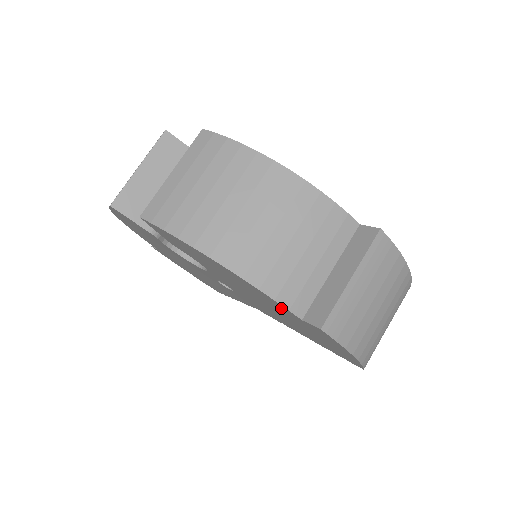
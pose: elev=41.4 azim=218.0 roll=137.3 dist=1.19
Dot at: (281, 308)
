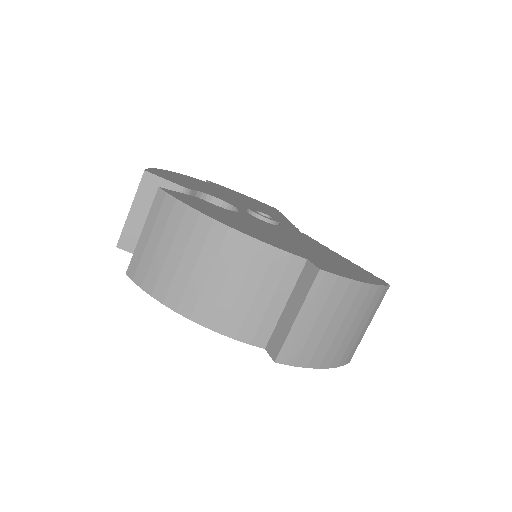
Dot at: occluded
